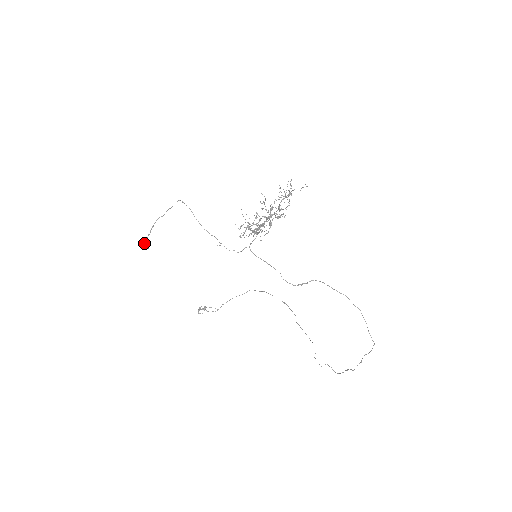
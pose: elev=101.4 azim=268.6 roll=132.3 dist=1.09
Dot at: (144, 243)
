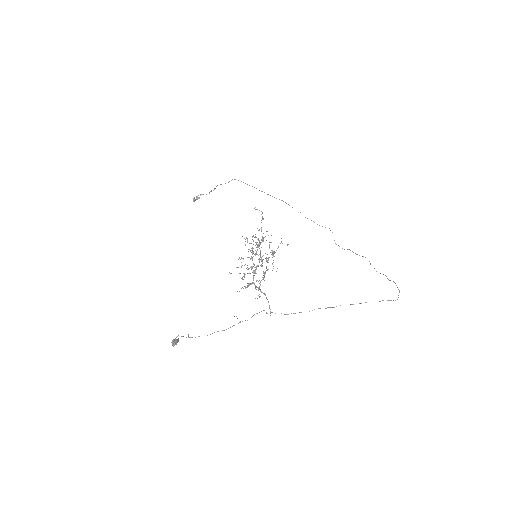
Dot at: occluded
